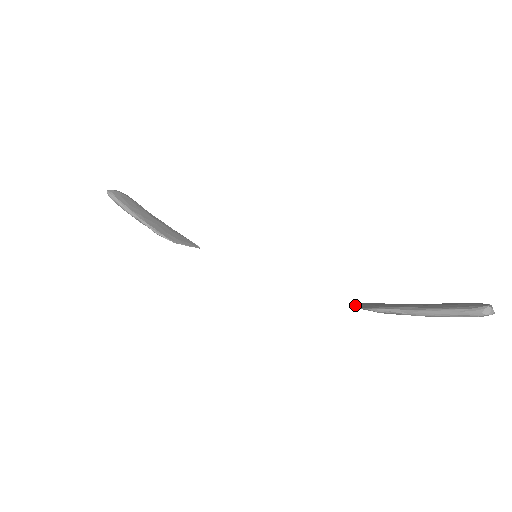
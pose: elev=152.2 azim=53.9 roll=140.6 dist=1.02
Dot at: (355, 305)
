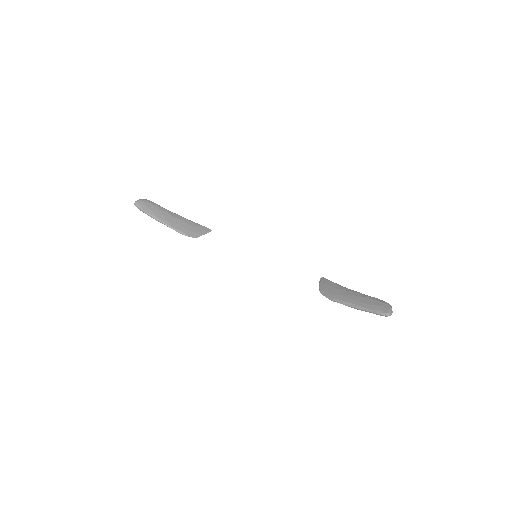
Dot at: (321, 288)
